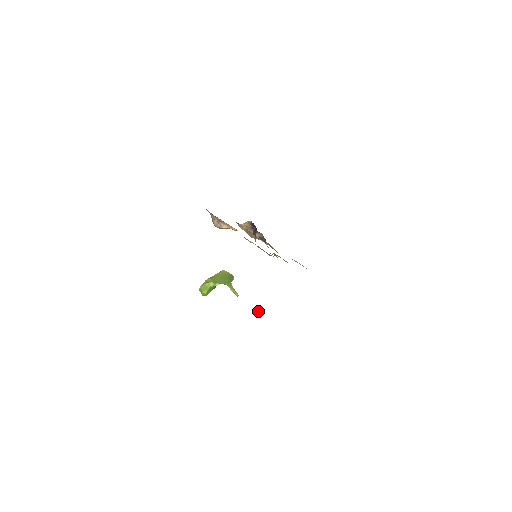
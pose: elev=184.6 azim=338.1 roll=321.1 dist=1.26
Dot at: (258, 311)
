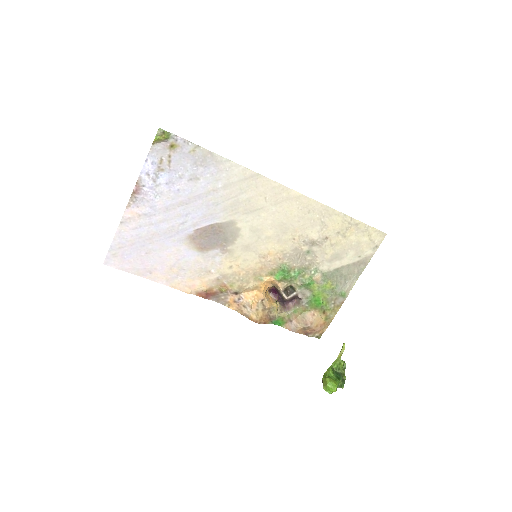
Dot at: (157, 135)
